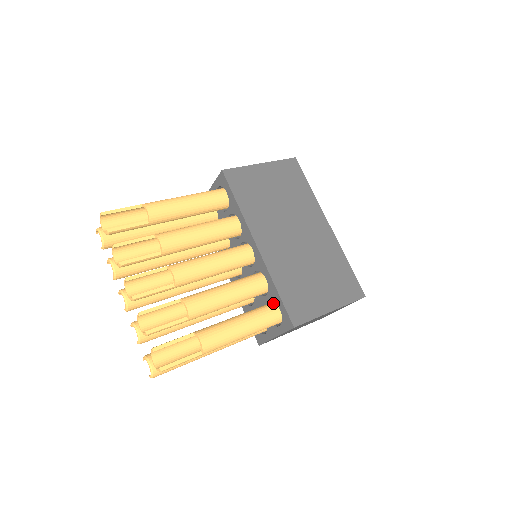
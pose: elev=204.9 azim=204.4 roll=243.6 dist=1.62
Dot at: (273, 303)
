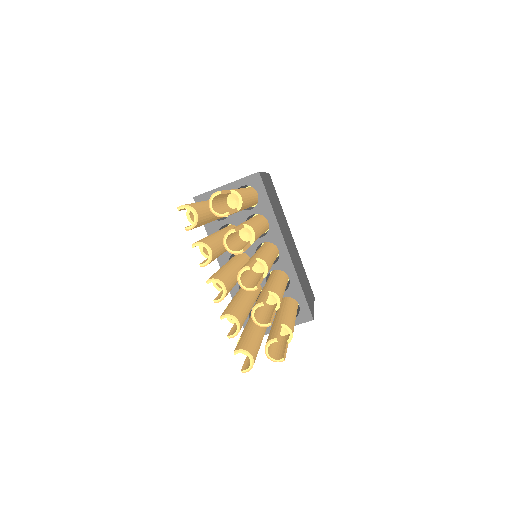
Dot at: (290, 299)
